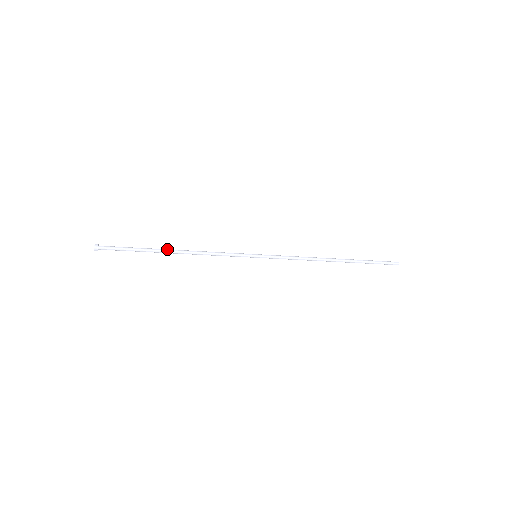
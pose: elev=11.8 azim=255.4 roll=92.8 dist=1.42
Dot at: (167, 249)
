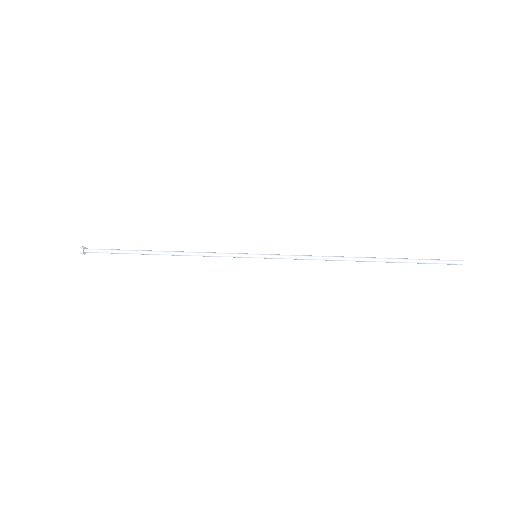
Dot at: (153, 251)
